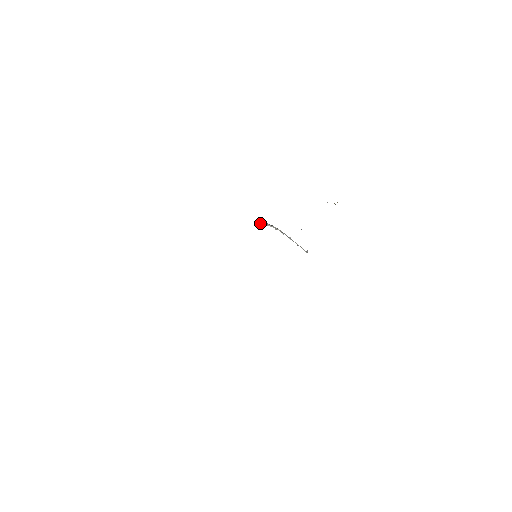
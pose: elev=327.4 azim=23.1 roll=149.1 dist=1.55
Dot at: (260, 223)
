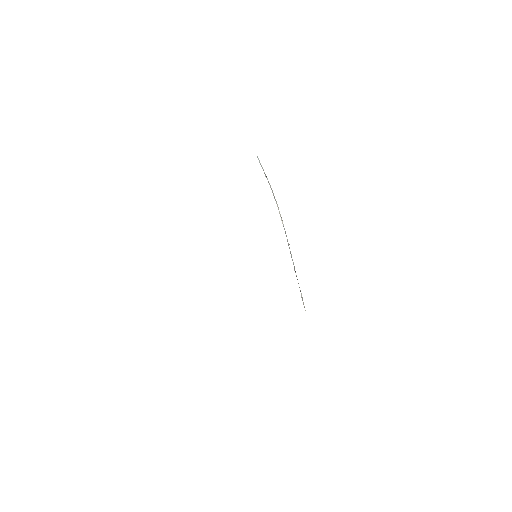
Dot at: (259, 160)
